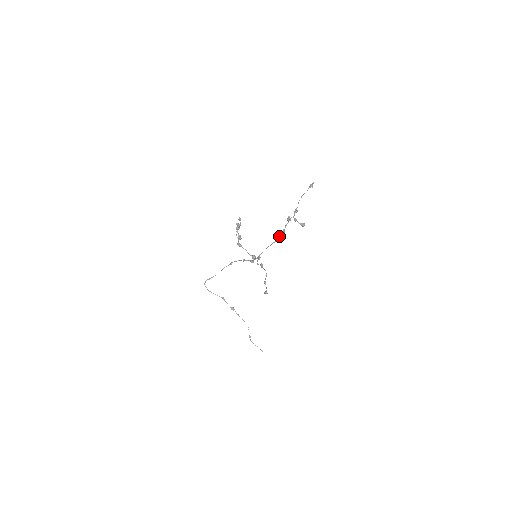
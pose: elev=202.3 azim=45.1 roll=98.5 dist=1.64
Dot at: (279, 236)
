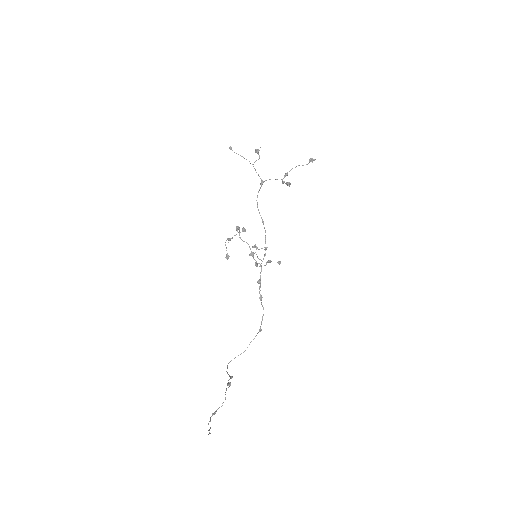
Dot at: (259, 190)
